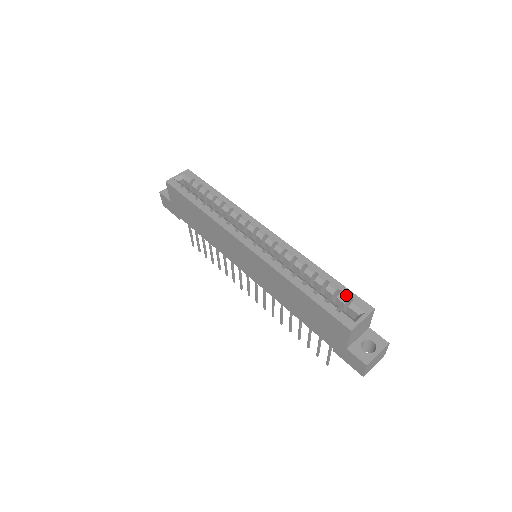
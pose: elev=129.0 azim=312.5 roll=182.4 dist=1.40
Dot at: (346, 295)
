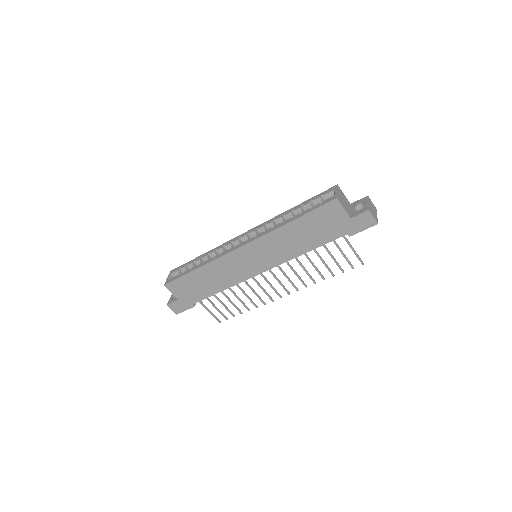
Dot at: (317, 197)
